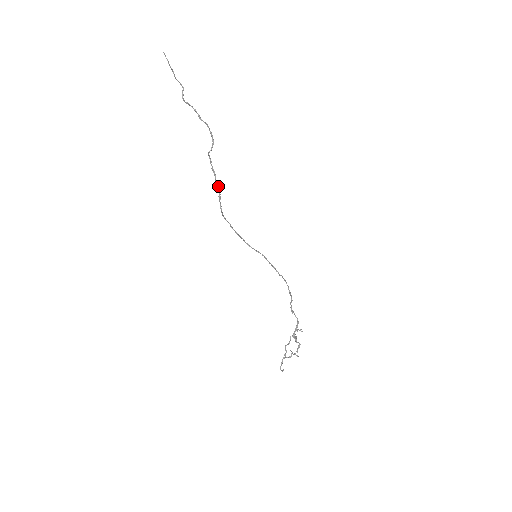
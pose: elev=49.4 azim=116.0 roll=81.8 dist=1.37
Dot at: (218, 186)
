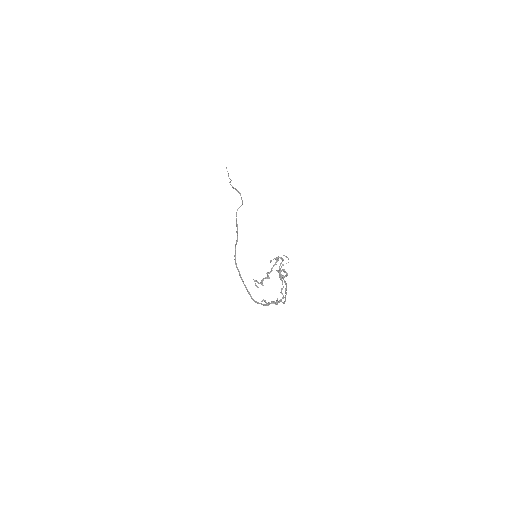
Dot at: occluded
